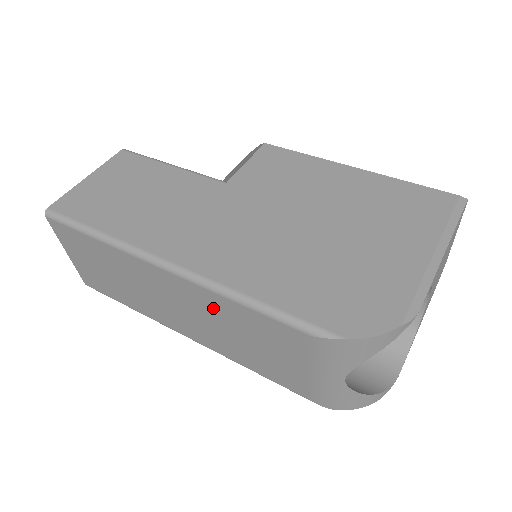
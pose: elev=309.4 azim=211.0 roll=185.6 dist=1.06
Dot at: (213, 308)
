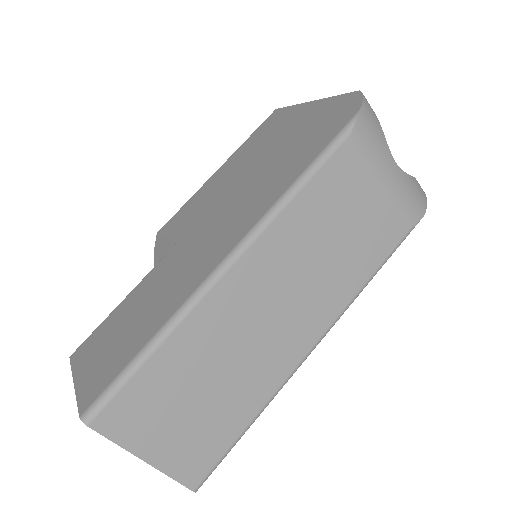
Dot at: (294, 240)
